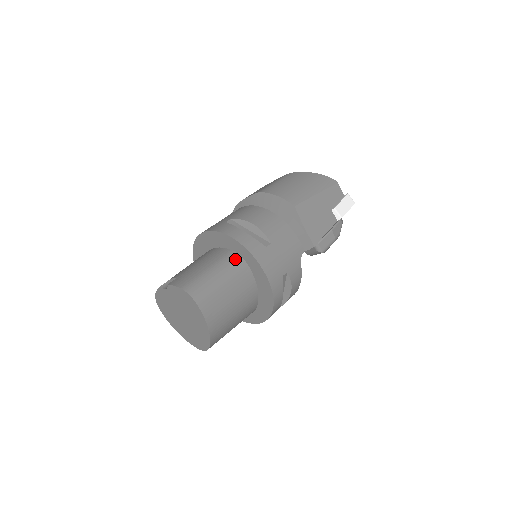
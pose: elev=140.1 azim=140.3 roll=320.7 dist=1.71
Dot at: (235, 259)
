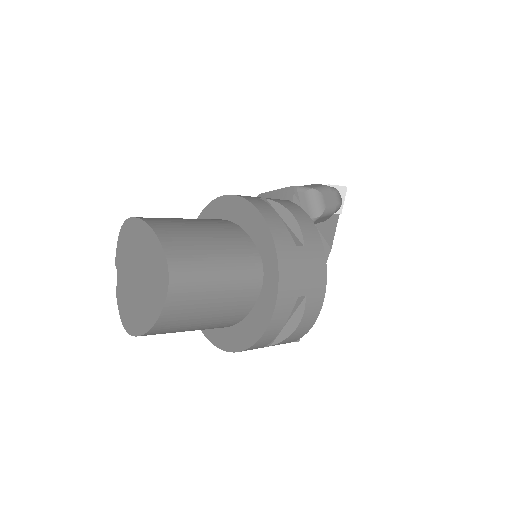
Dot at: occluded
